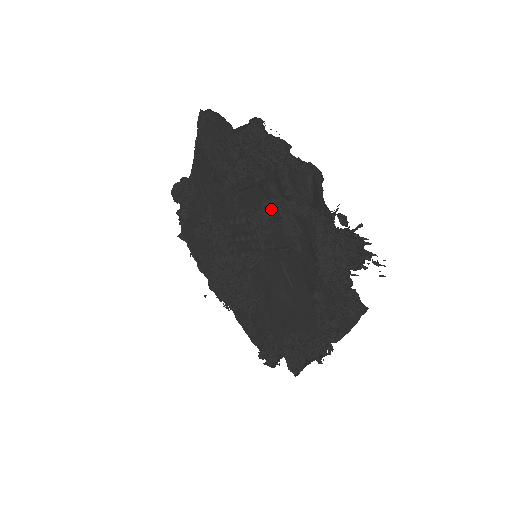
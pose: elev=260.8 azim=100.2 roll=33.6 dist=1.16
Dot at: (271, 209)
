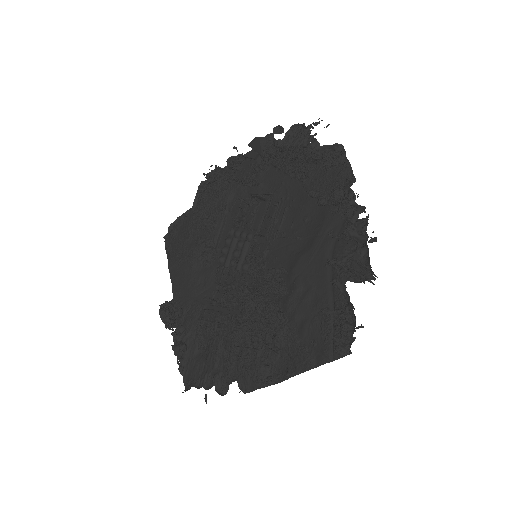
Dot at: occluded
